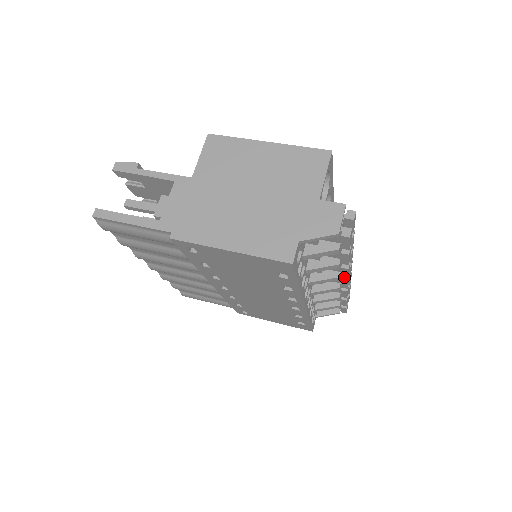
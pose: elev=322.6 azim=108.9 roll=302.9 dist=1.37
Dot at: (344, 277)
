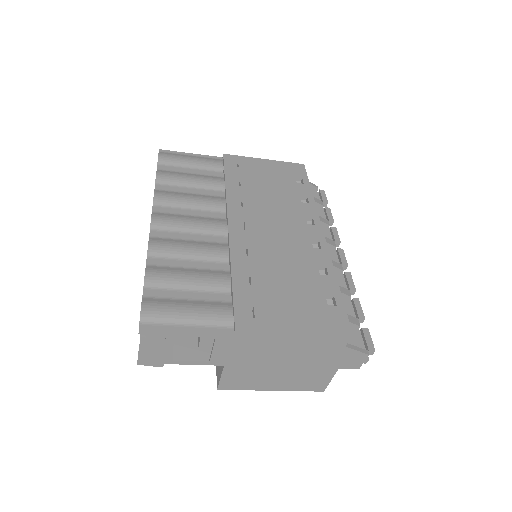
Dot at: (338, 250)
